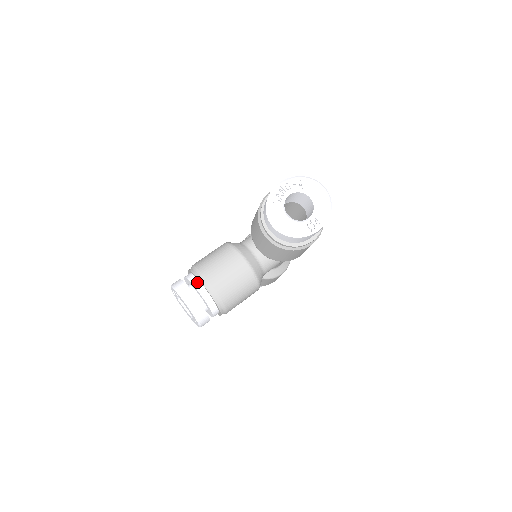
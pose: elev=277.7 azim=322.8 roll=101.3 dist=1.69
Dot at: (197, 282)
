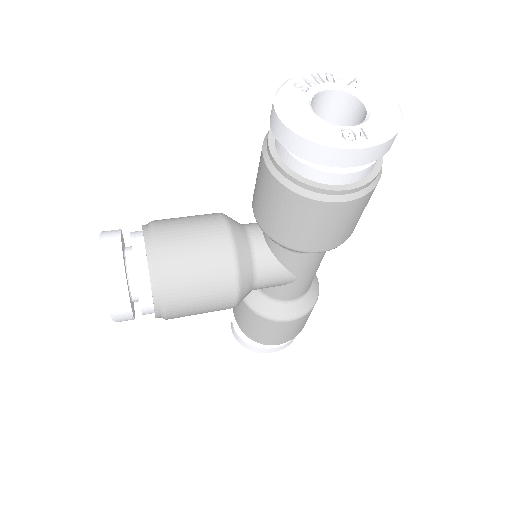
Dot at: (139, 236)
